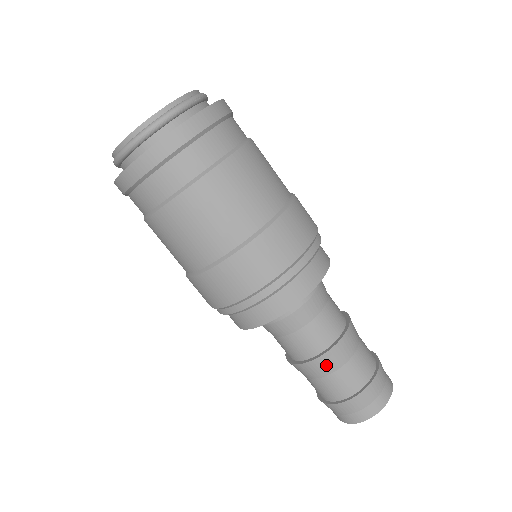
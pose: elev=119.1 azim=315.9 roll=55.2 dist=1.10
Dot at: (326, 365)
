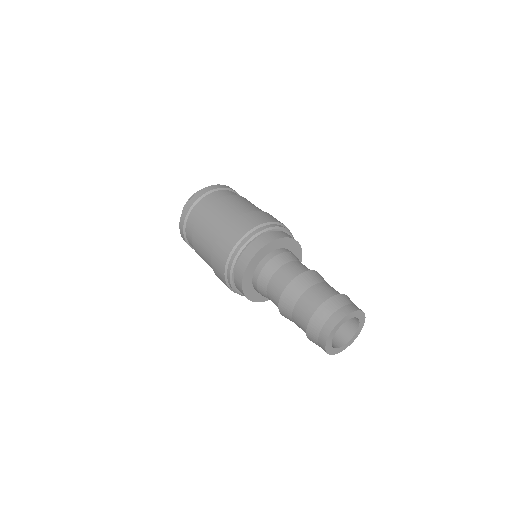
Dot at: (293, 292)
